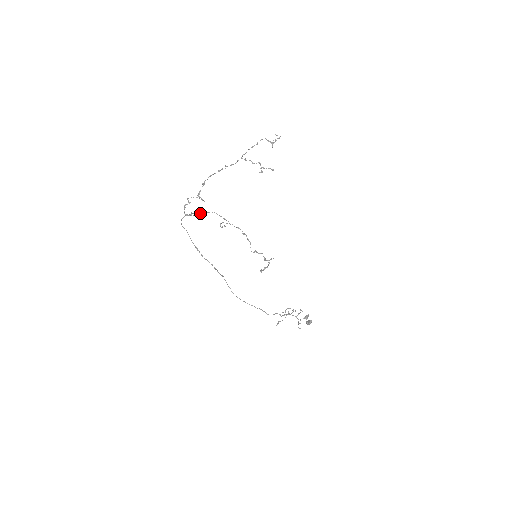
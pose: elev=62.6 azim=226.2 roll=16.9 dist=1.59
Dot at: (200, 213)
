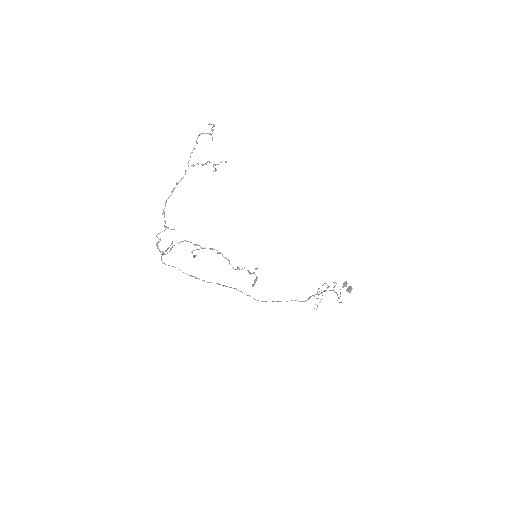
Dot at: (172, 247)
